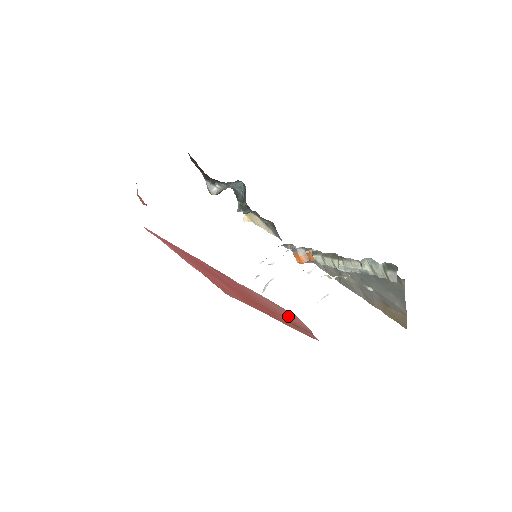
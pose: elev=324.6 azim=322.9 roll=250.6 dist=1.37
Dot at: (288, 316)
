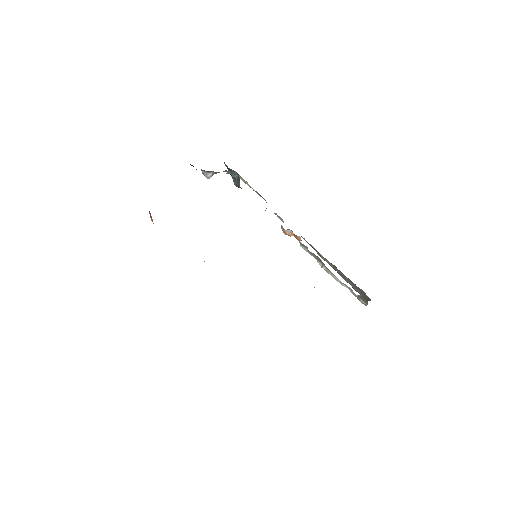
Dot at: occluded
